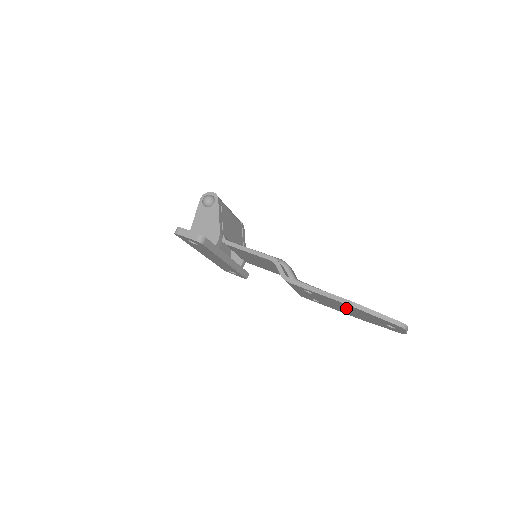
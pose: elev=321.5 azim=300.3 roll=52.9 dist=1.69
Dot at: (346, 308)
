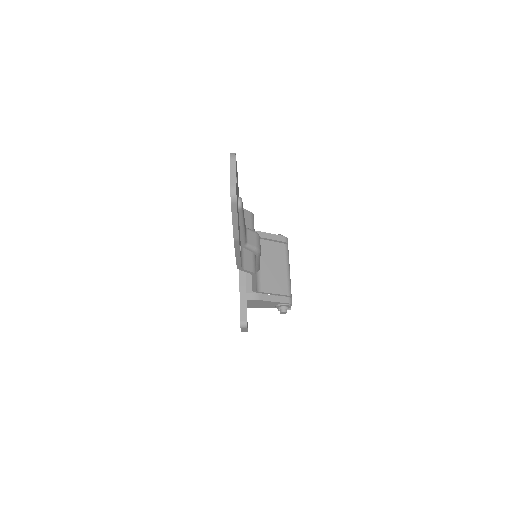
Dot at: occluded
